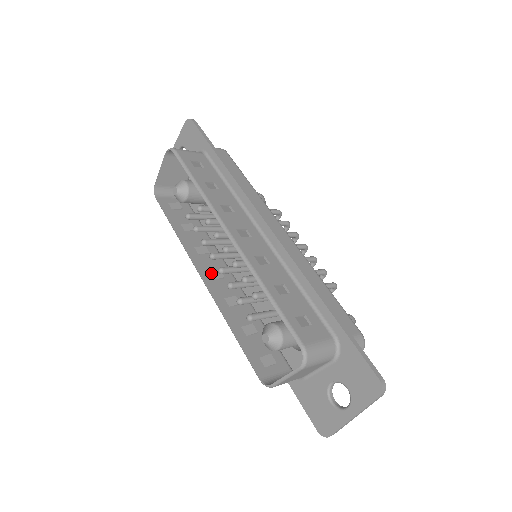
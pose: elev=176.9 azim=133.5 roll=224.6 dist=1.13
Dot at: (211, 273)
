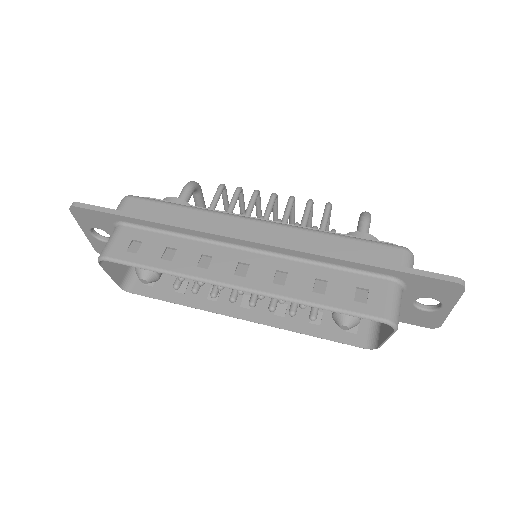
Dot at: (242, 306)
